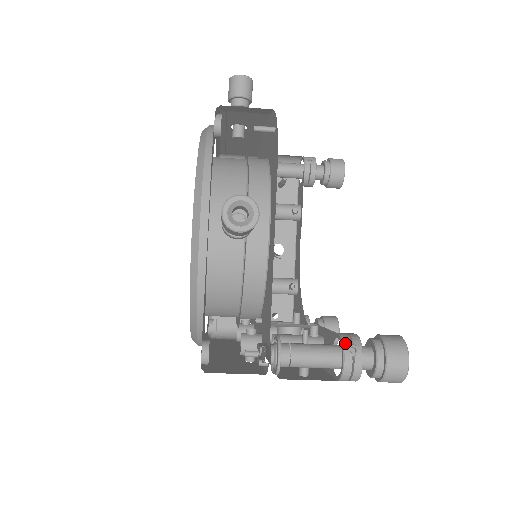
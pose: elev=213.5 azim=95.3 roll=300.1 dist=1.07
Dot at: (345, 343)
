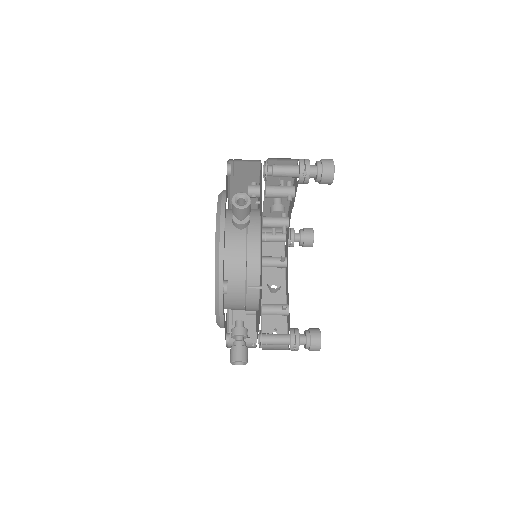
Dot at: (292, 345)
